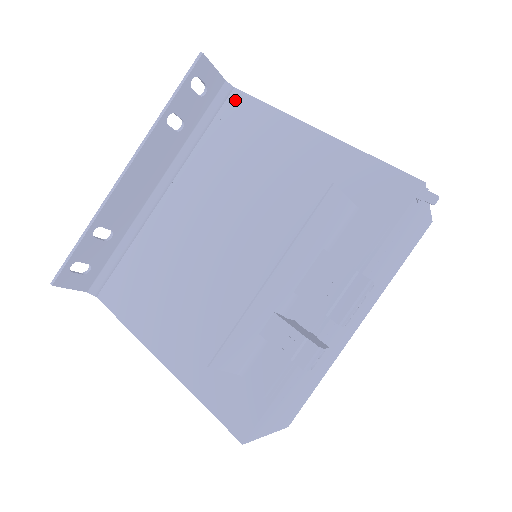
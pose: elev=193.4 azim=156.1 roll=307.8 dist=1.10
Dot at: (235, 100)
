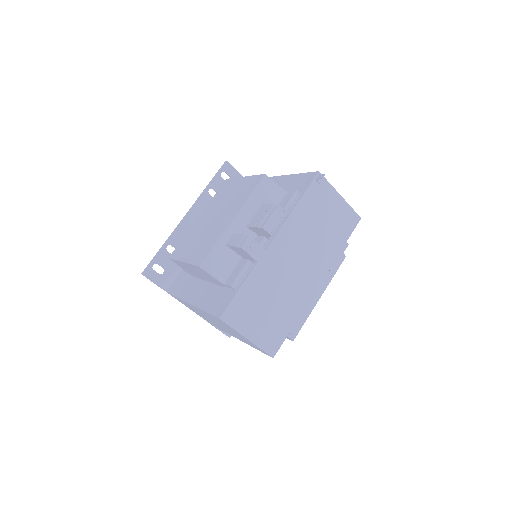
Dot at: occluded
